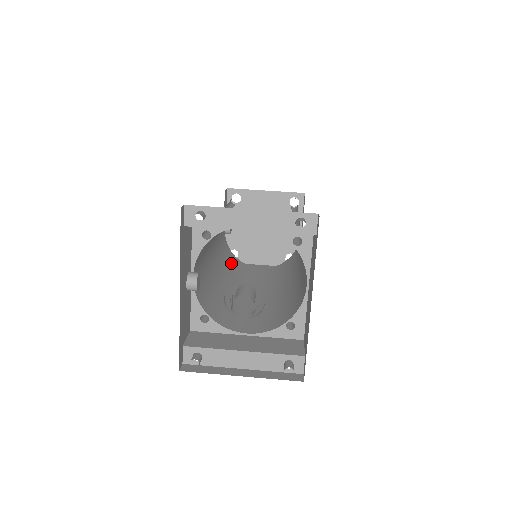
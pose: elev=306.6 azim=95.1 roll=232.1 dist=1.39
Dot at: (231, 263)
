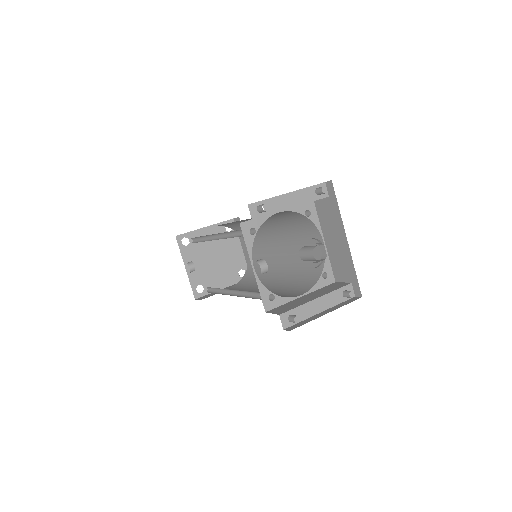
Dot at: occluded
